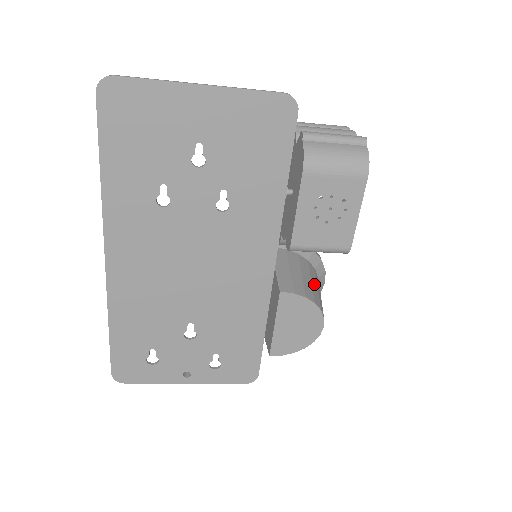
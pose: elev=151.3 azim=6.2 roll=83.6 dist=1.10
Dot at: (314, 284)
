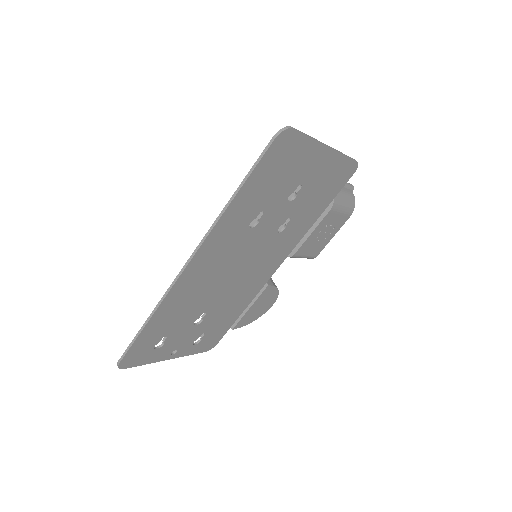
Dot at: occluded
